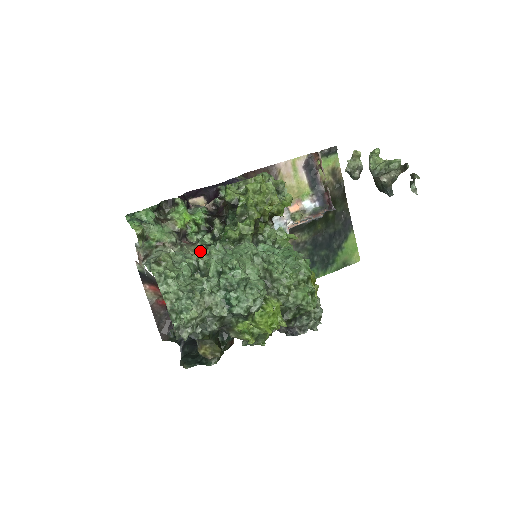
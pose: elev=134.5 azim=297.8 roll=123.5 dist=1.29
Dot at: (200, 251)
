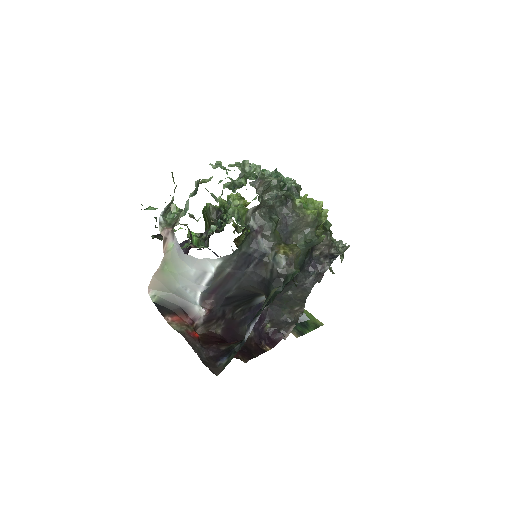
Dot at: (226, 183)
